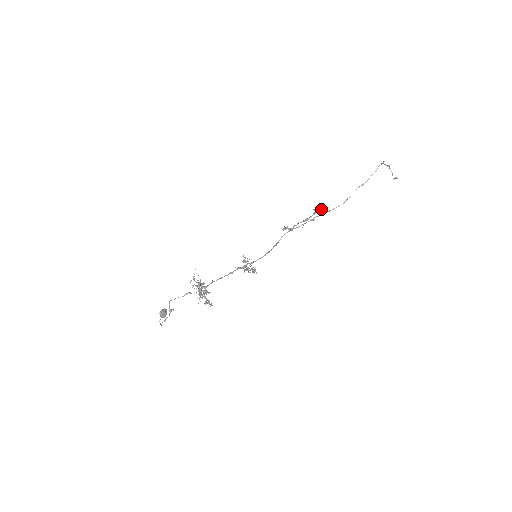
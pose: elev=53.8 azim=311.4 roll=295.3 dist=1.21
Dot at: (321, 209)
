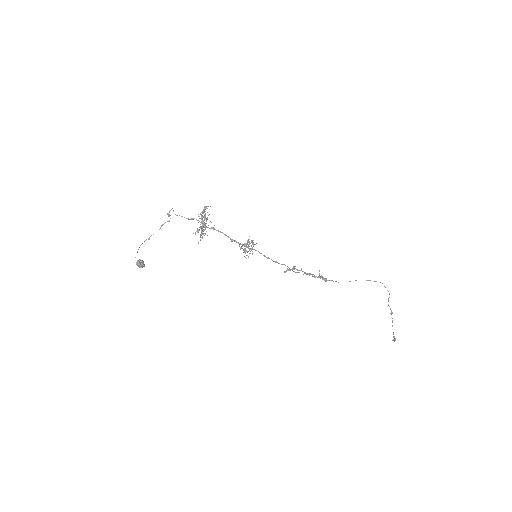
Dot at: (325, 278)
